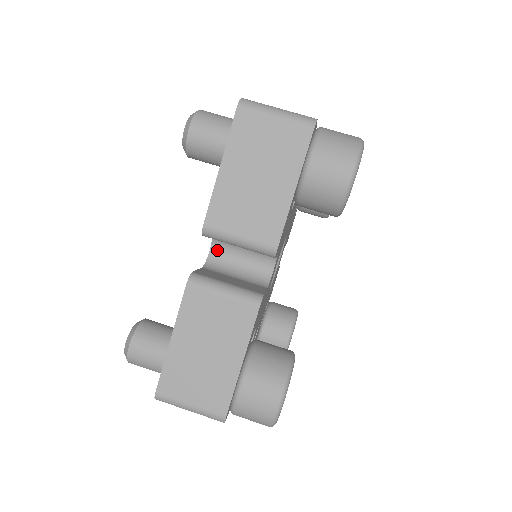
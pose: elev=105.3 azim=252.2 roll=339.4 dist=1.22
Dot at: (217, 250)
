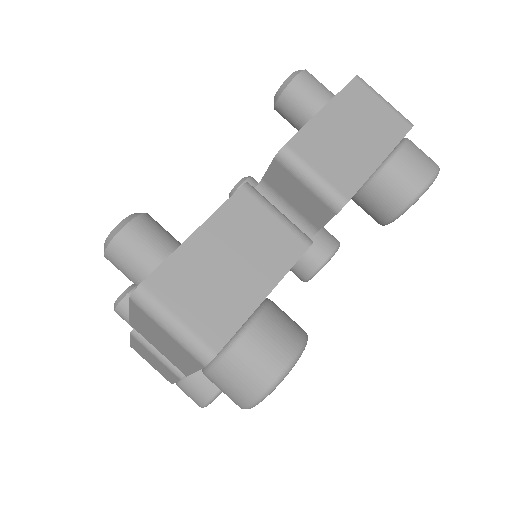
Dot at: occluded
